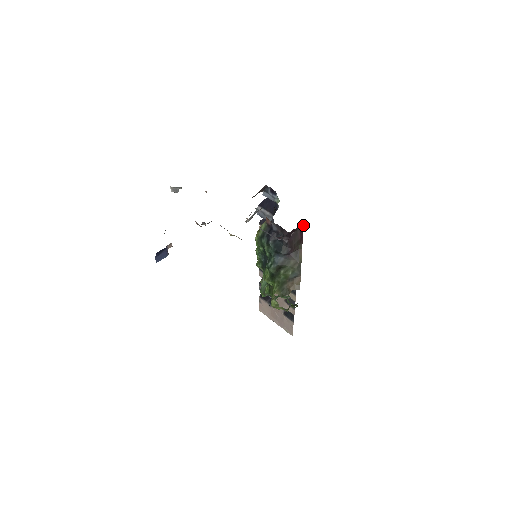
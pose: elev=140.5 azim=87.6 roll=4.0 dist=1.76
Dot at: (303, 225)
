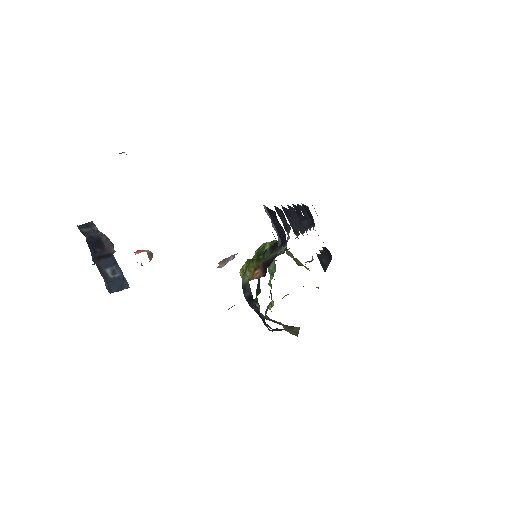
Dot at: occluded
